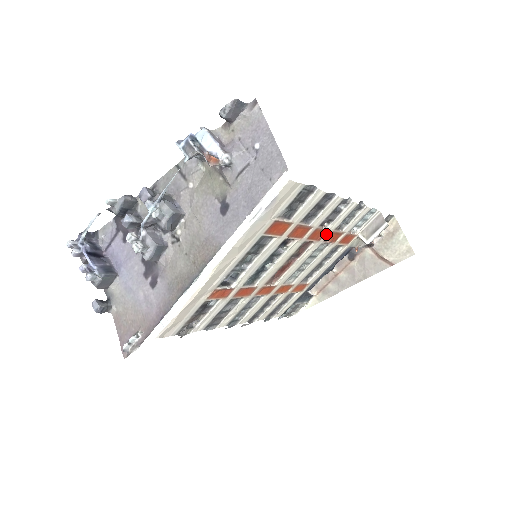
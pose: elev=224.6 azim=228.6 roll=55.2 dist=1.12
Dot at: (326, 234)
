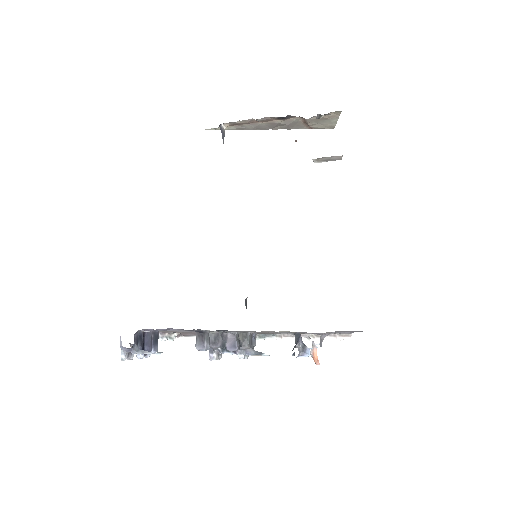
Dot at: occluded
